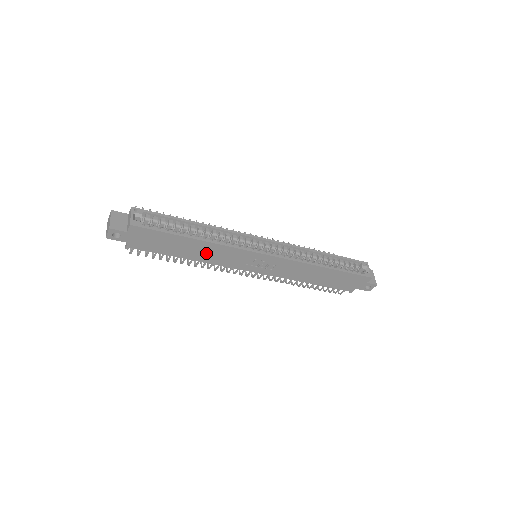
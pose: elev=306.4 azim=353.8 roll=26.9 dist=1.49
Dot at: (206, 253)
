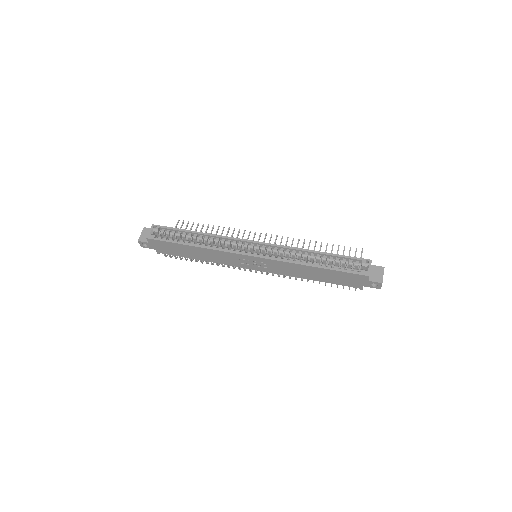
Dot at: (207, 255)
